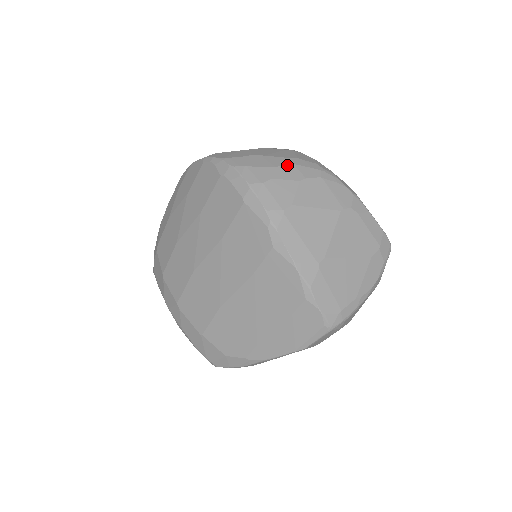
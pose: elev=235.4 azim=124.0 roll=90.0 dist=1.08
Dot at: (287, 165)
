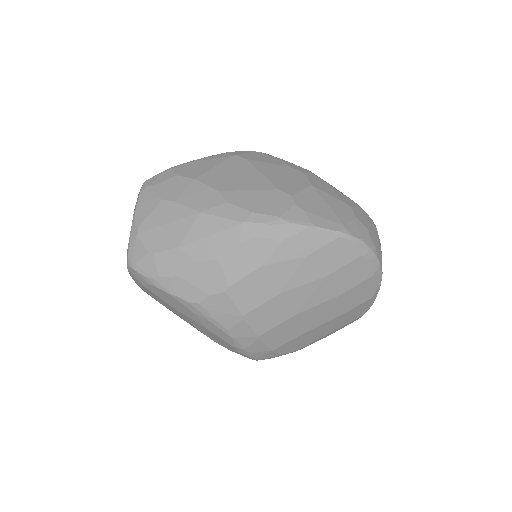
Dot at: occluded
